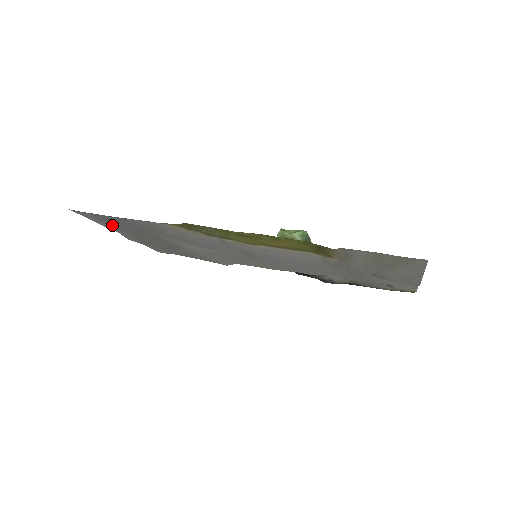
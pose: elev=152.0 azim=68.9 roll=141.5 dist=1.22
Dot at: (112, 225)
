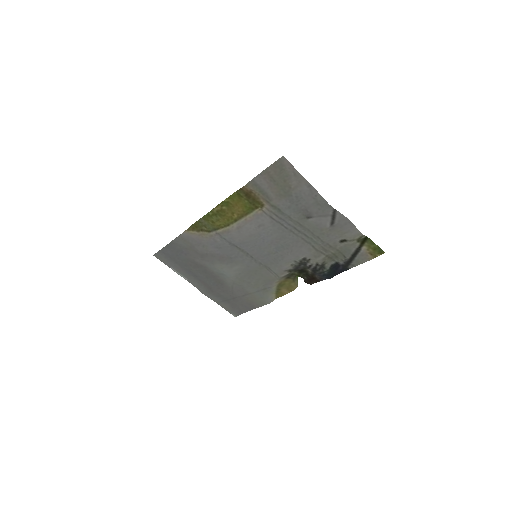
Dot at: (180, 267)
